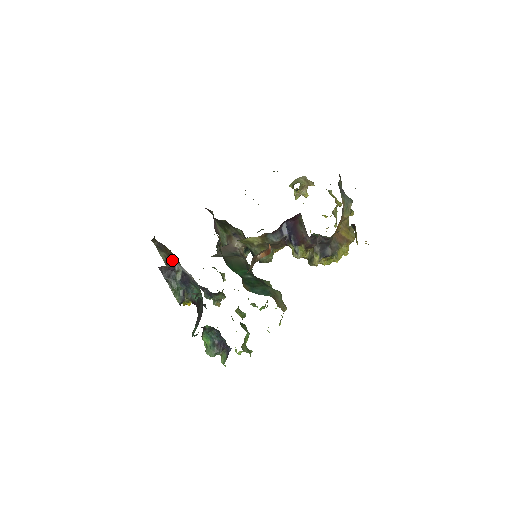
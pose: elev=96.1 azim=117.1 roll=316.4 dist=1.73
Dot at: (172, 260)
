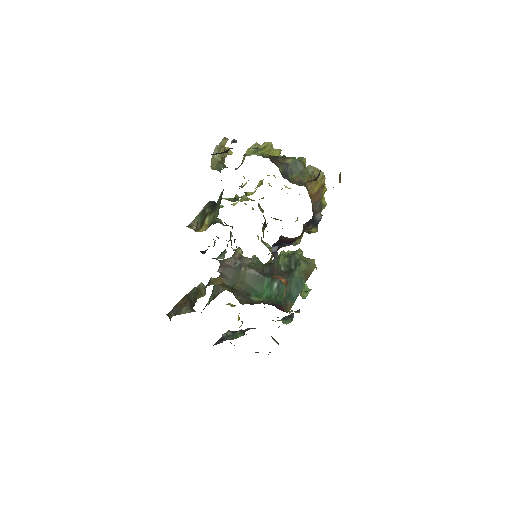
Dot at: (189, 300)
